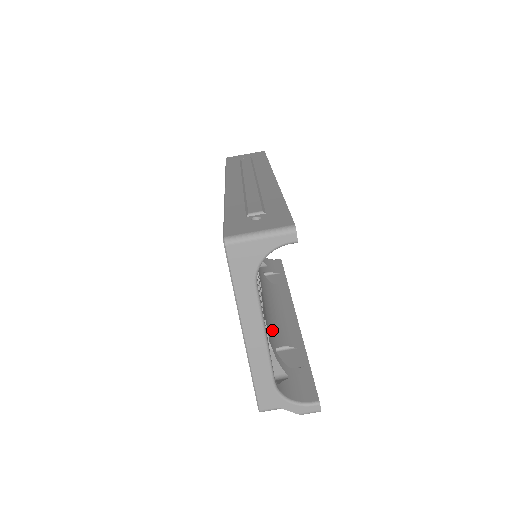
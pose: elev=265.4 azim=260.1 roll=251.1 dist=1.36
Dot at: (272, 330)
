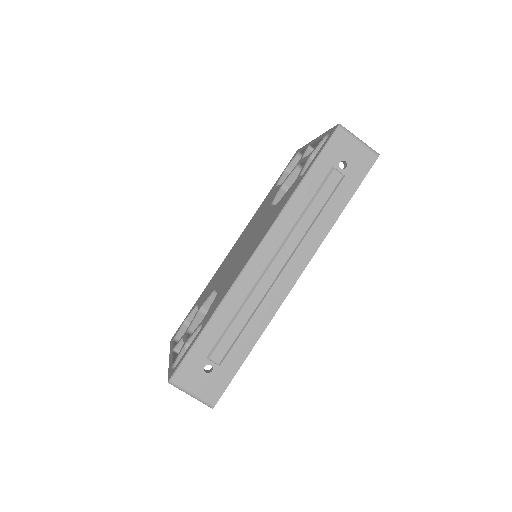
Dot at: occluded
